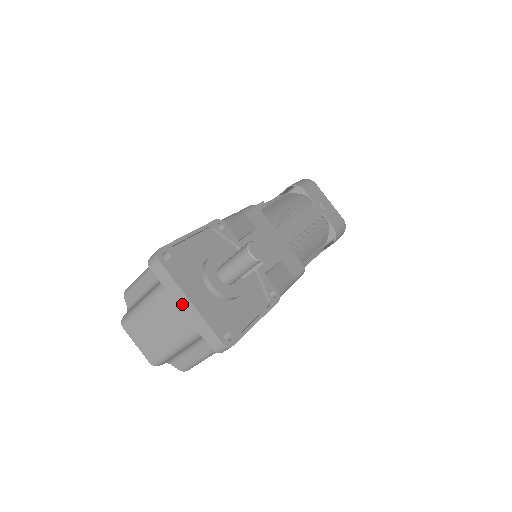
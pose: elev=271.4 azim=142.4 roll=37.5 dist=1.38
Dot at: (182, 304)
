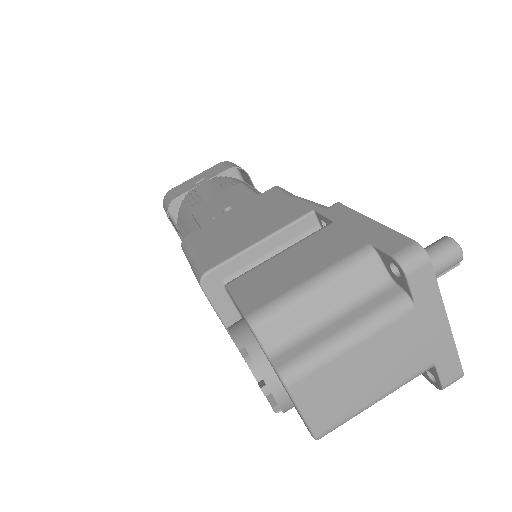
Dot at: (433, 327)
